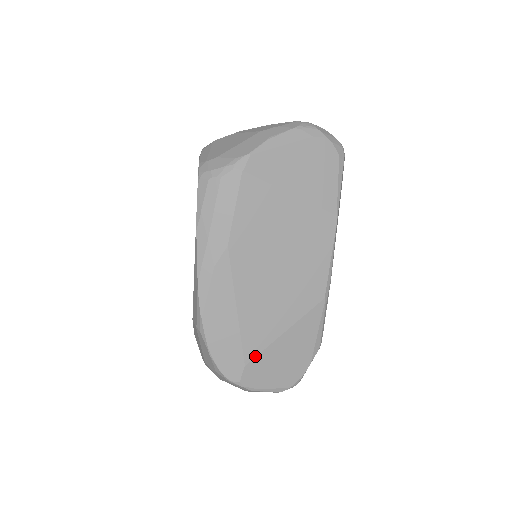
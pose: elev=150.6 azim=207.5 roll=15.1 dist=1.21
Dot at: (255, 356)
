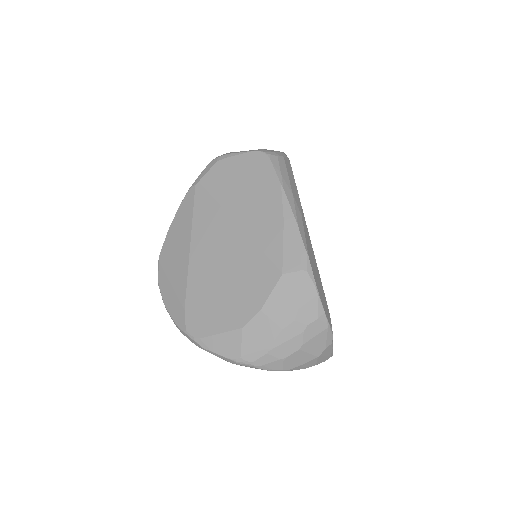
Dot at: occluded
